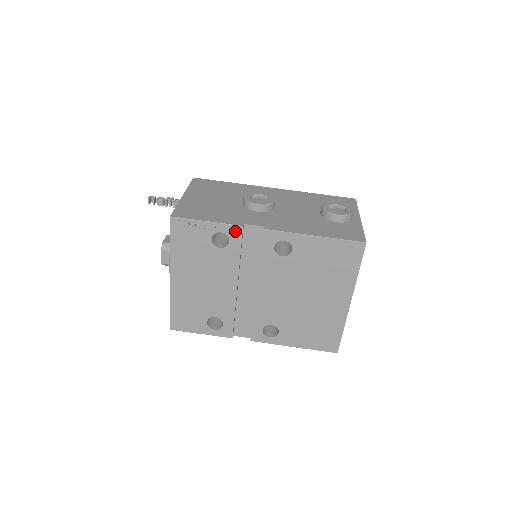
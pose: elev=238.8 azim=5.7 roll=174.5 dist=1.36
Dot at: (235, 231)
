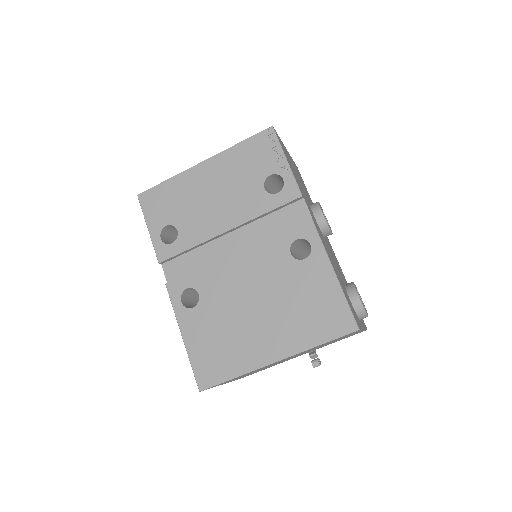
Dot at: (292, 192)
